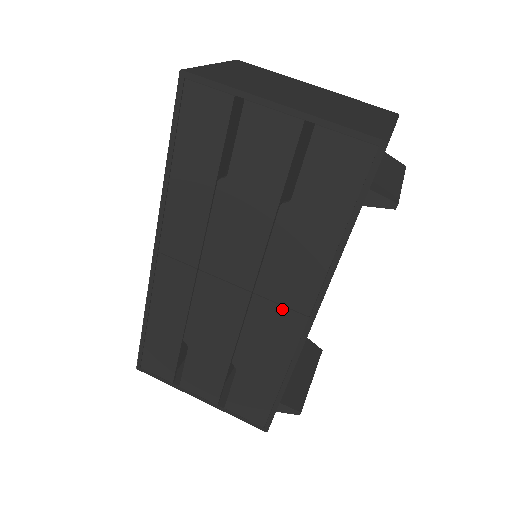
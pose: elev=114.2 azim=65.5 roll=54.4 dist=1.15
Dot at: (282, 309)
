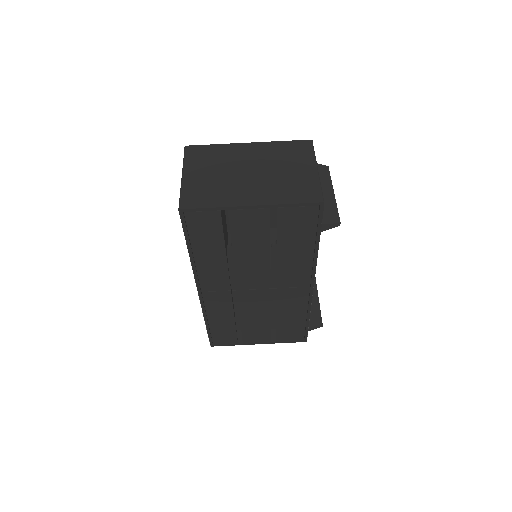
Dot at: (292, 289)
